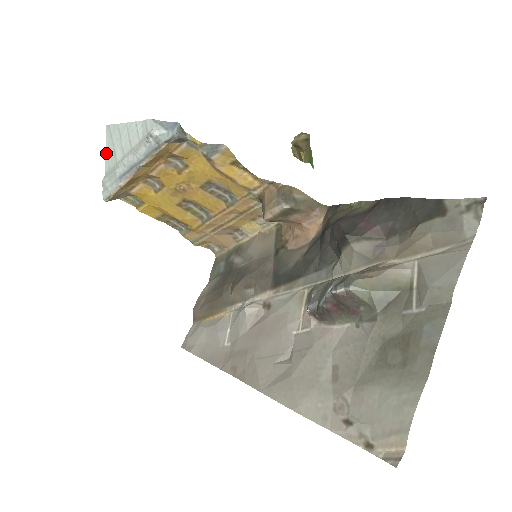
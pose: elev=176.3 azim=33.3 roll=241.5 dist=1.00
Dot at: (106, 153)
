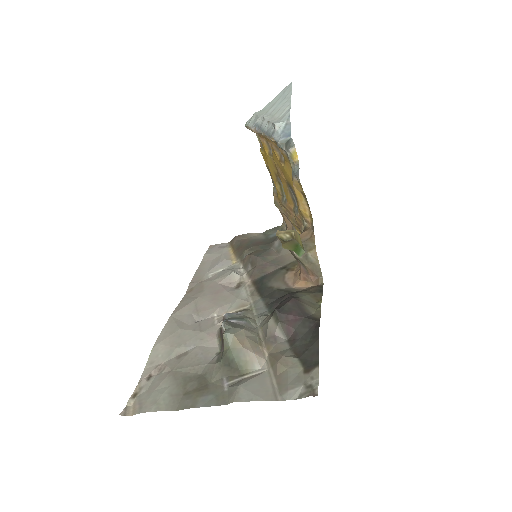
Dot at: (274, 98)
